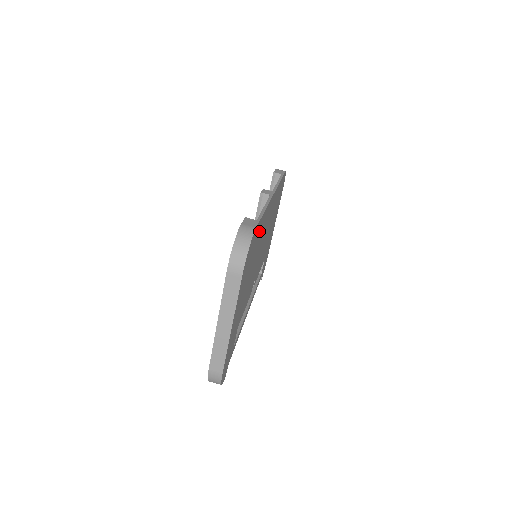
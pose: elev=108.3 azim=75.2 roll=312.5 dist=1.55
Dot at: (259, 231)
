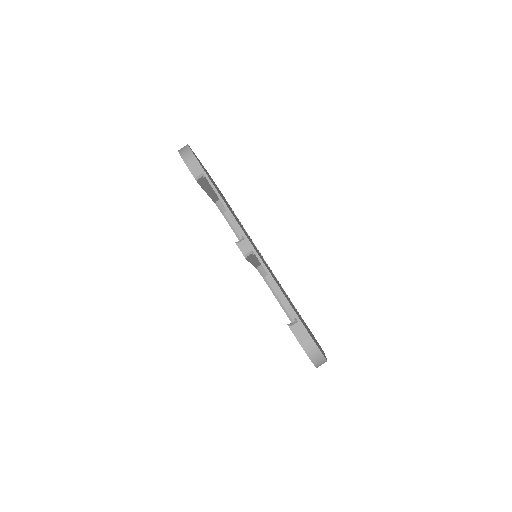
Dot at: (291, 305)
